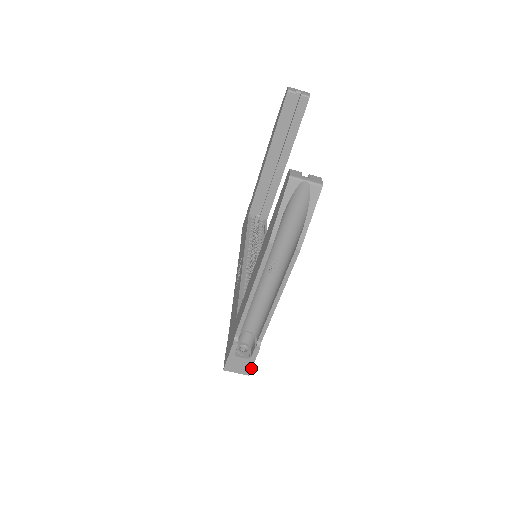
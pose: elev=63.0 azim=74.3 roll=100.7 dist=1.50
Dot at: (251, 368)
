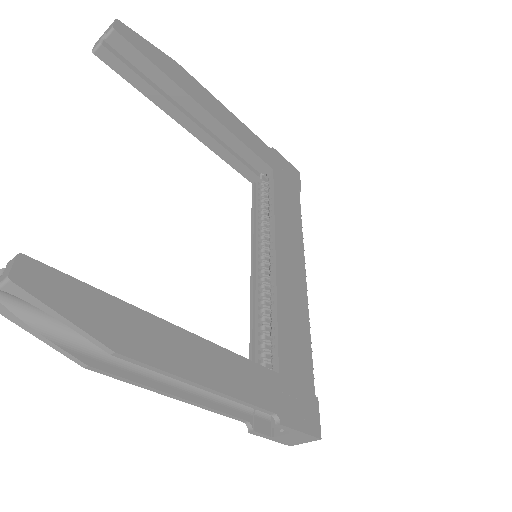
Dot at: (310, 435)
